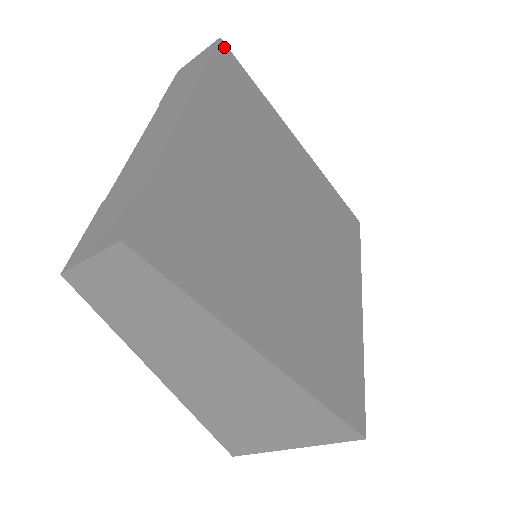
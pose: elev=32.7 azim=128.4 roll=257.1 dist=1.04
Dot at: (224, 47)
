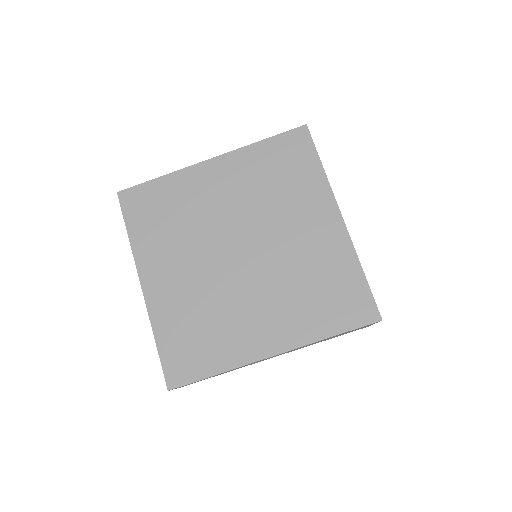
Dot at: (123, 195)
